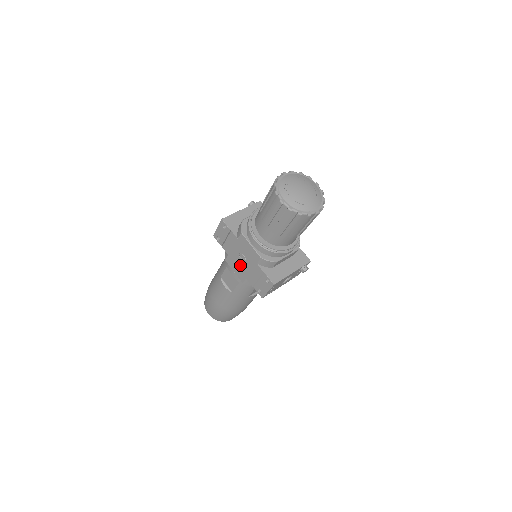
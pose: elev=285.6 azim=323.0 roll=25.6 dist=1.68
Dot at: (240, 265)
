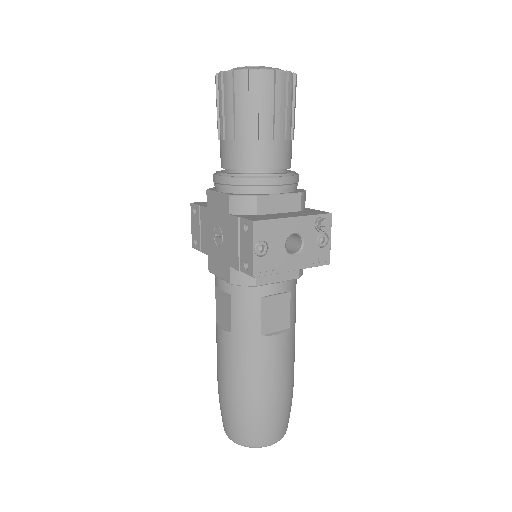
Dot at: (219, 251)
